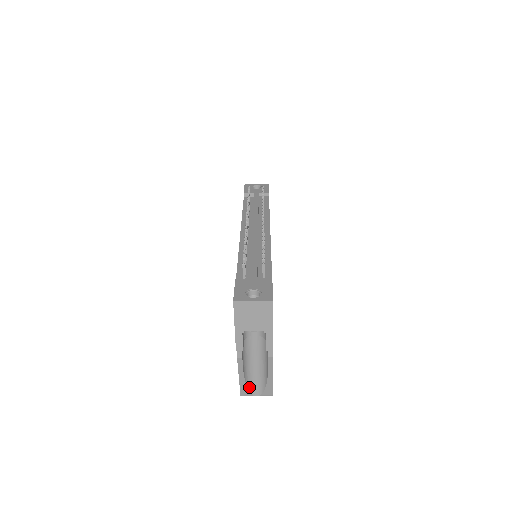
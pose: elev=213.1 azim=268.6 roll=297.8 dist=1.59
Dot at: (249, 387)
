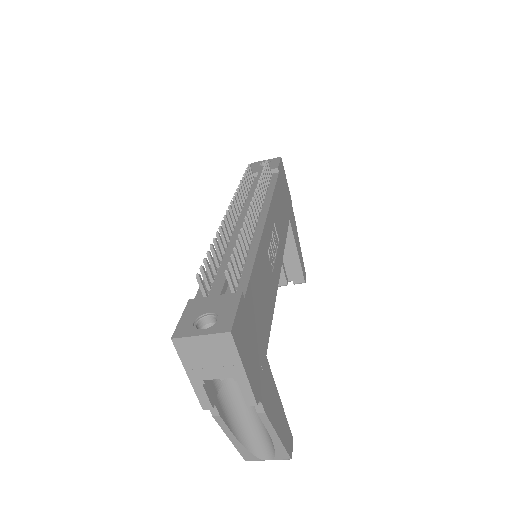
Dot at: (252, 450)
